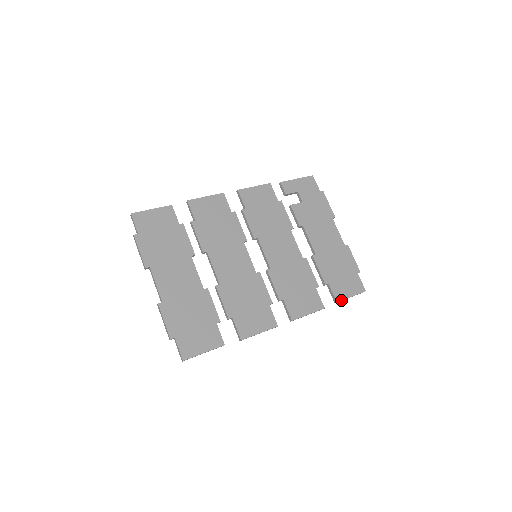
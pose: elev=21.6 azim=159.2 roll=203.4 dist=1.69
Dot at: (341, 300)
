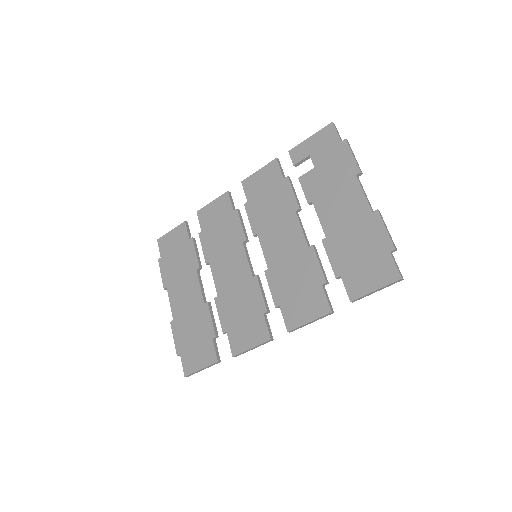
Dot at: (357, 298)
